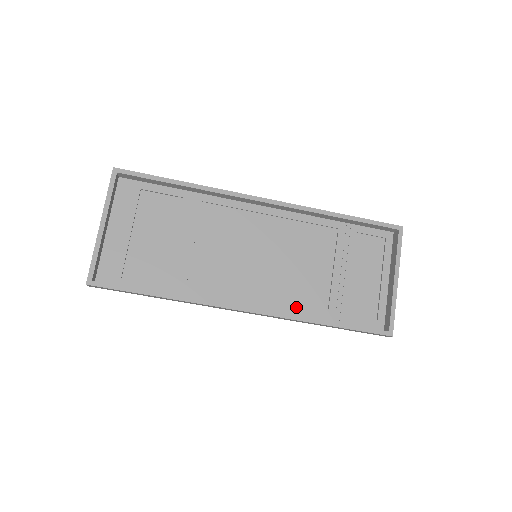
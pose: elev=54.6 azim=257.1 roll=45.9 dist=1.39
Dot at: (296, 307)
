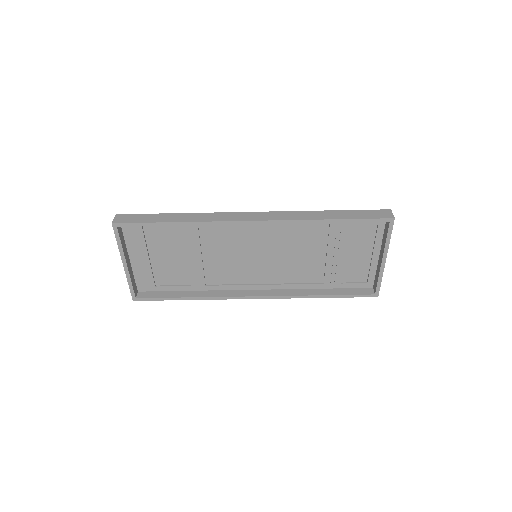
Dot at: (296, 283)
